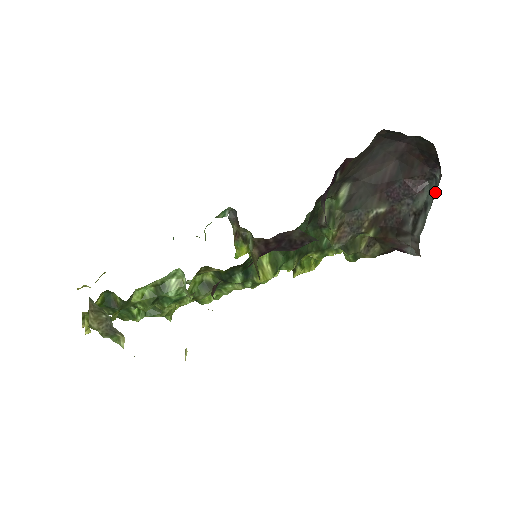
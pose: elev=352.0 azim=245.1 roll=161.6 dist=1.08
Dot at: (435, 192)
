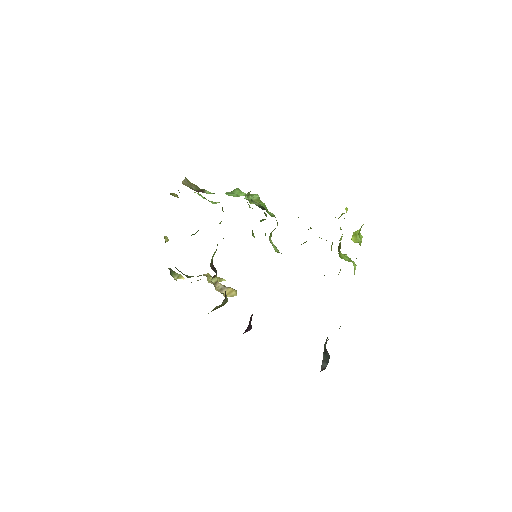
Dot at: (322, 363)
